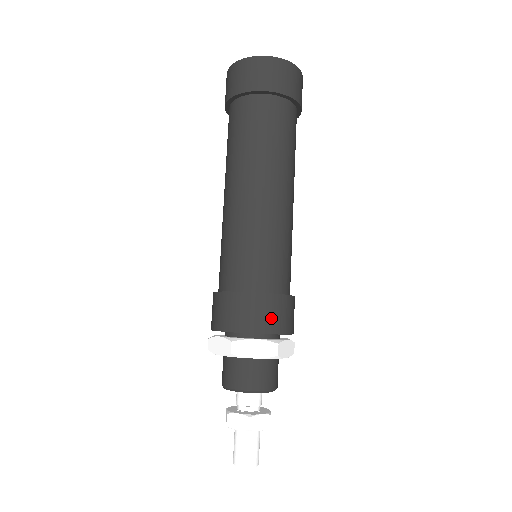
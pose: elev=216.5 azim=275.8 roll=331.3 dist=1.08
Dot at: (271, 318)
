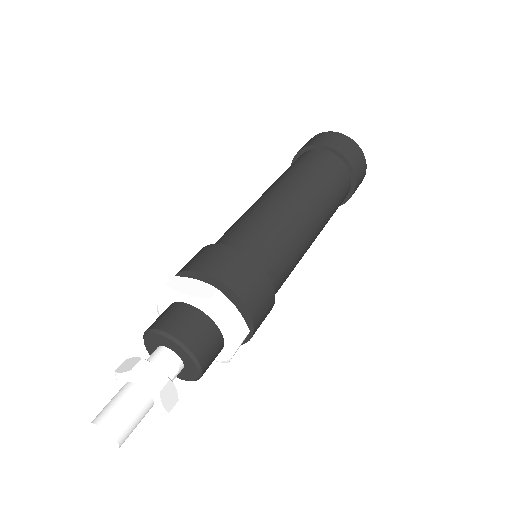
Dot at: (260, 304)
